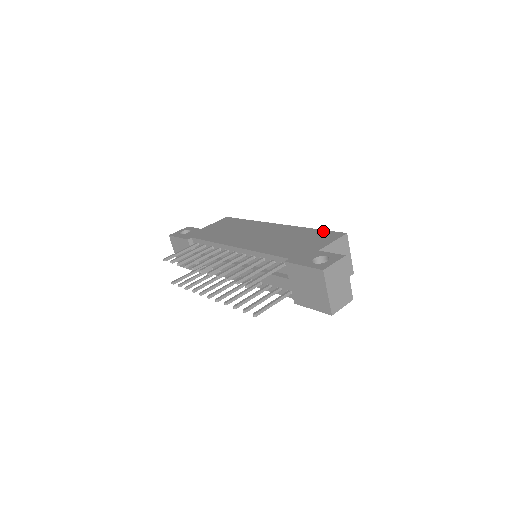
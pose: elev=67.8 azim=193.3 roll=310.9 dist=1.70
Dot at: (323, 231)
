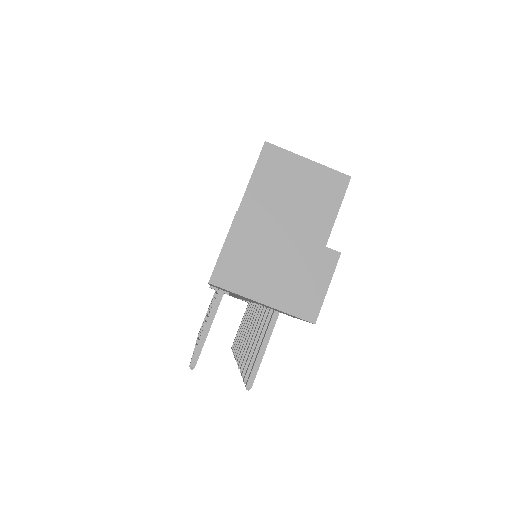
Dot at: occluded
